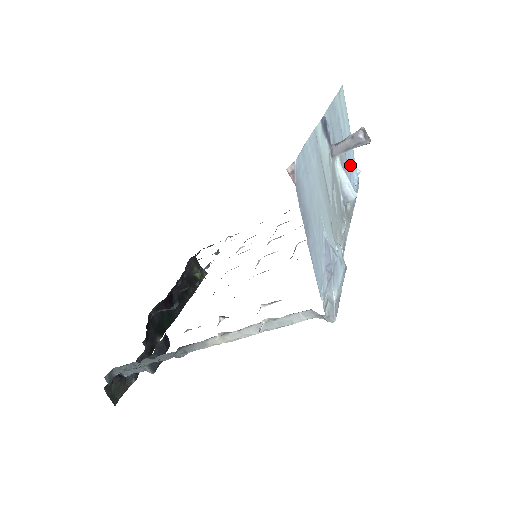
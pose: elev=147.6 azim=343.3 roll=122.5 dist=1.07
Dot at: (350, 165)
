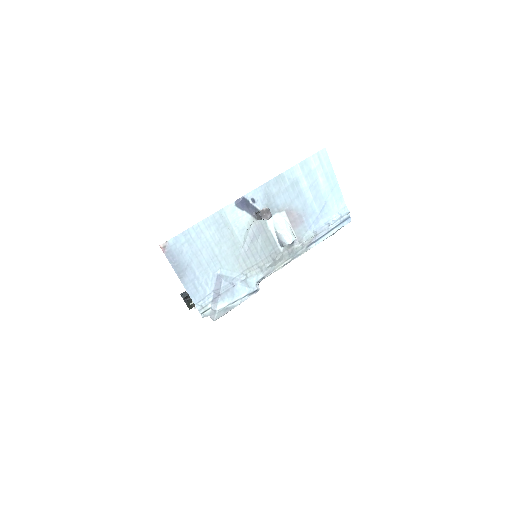
Dot at: (323, 210)
